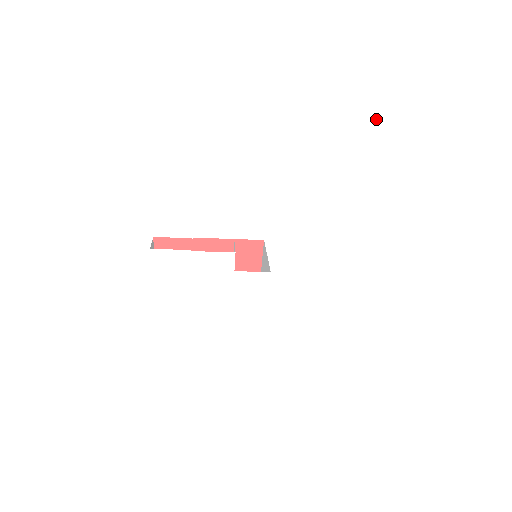
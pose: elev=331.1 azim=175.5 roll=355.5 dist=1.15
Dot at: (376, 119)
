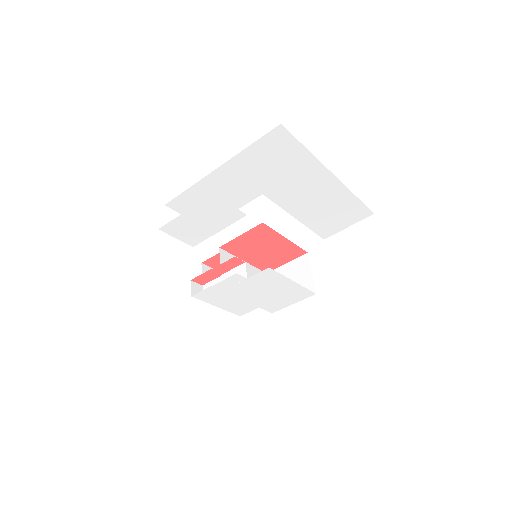
Dot at: (234, 179)
